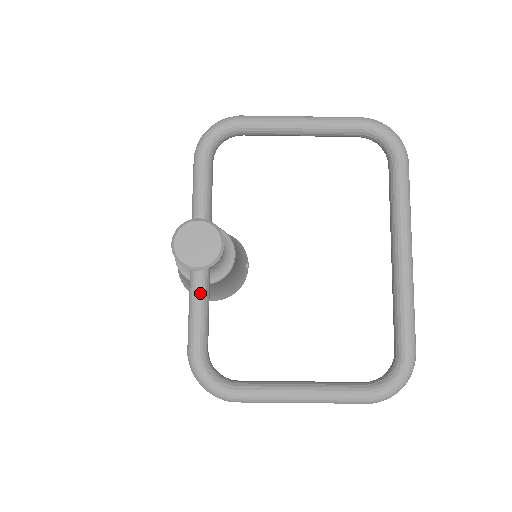
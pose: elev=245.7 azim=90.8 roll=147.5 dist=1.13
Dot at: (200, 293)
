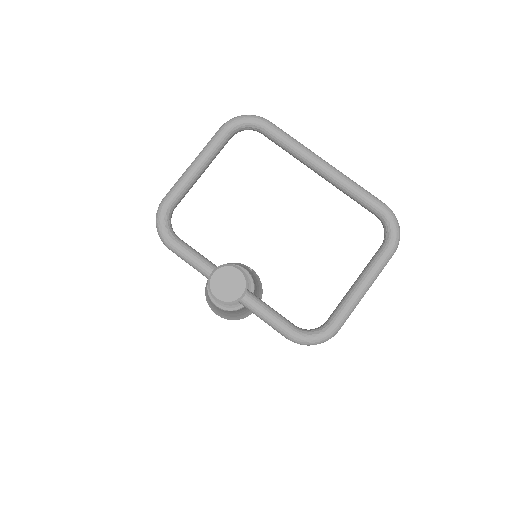
Dot at: (258, 305)
